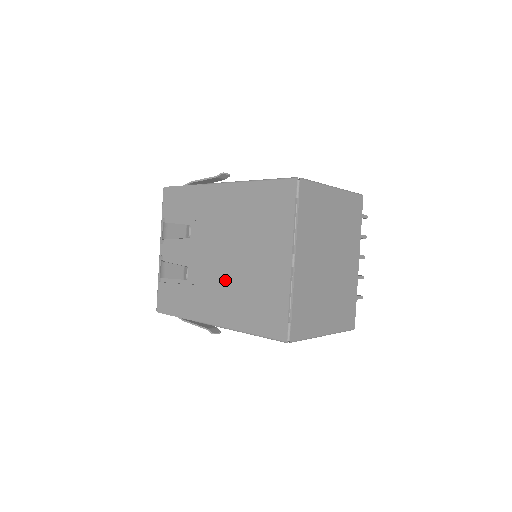
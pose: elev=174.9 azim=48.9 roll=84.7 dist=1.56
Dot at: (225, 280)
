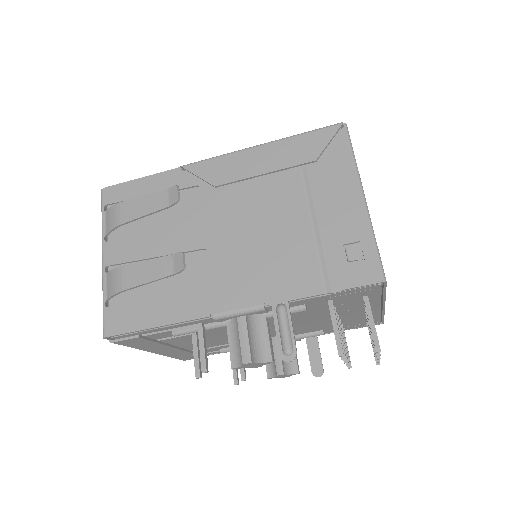
Dot at: occluded
